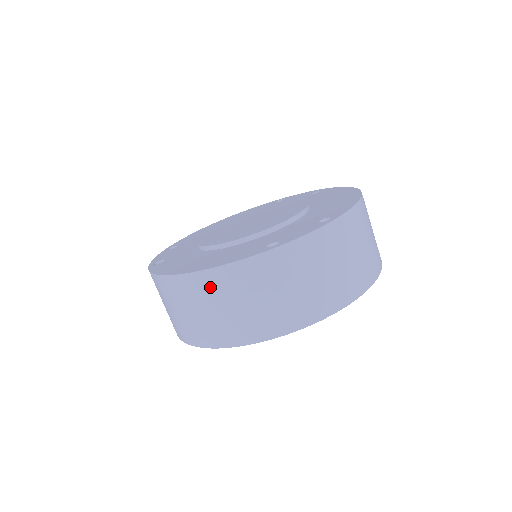
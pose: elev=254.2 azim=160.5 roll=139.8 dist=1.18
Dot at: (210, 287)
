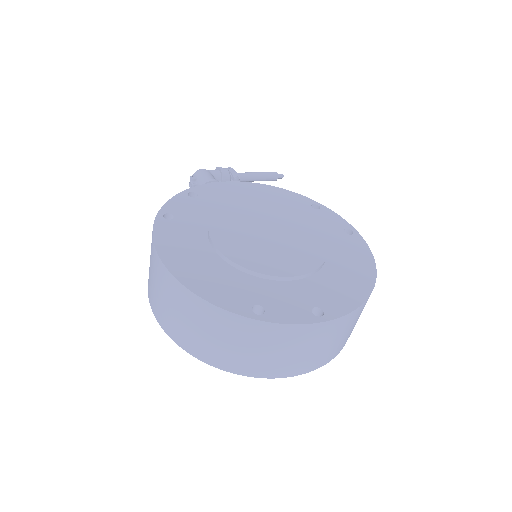
Dot at: (186, 302)
